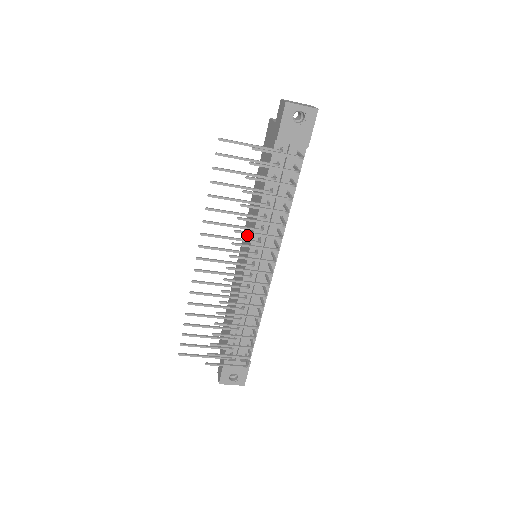
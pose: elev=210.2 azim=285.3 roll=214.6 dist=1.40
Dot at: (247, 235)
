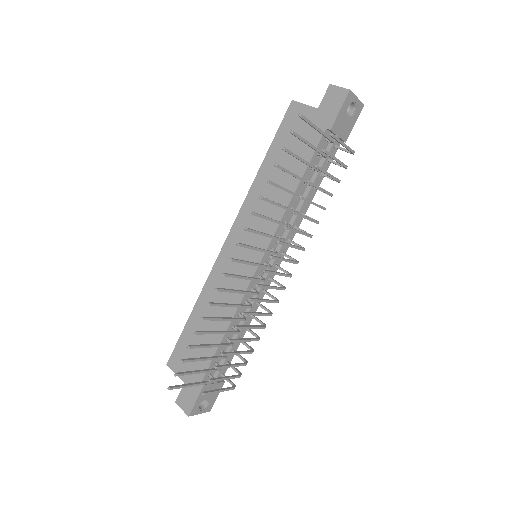
Dot at: occluded
